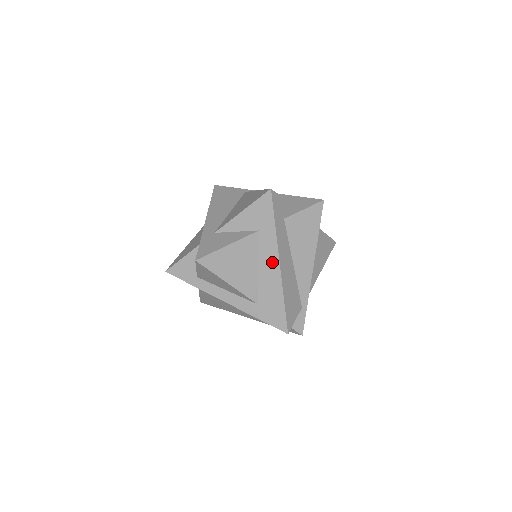
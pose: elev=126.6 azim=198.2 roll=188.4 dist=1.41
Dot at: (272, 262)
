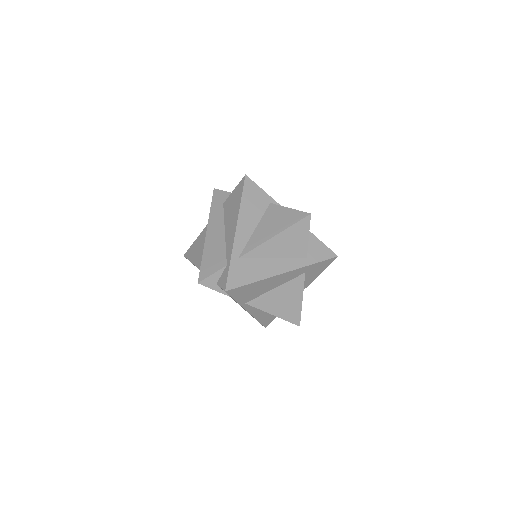
Dot at: occluded
